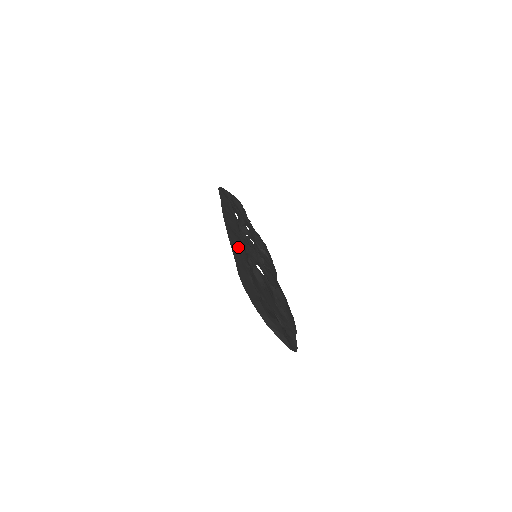
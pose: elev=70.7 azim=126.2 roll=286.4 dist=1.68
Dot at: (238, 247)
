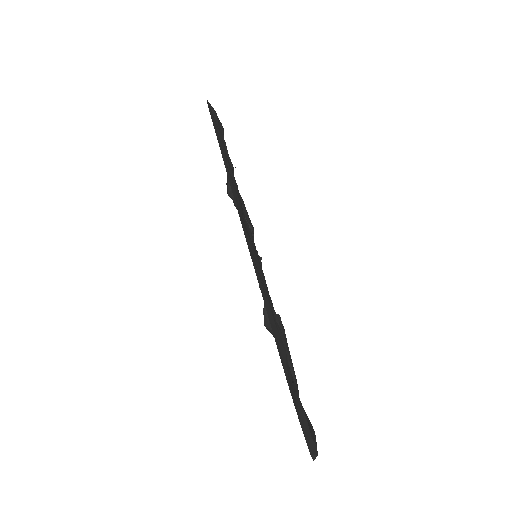
Dot at: (260, 273)
